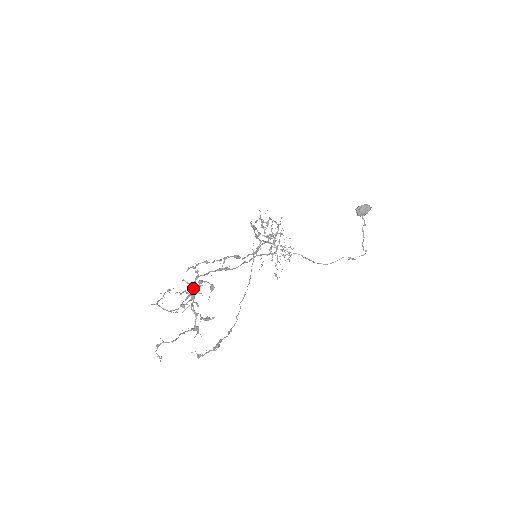
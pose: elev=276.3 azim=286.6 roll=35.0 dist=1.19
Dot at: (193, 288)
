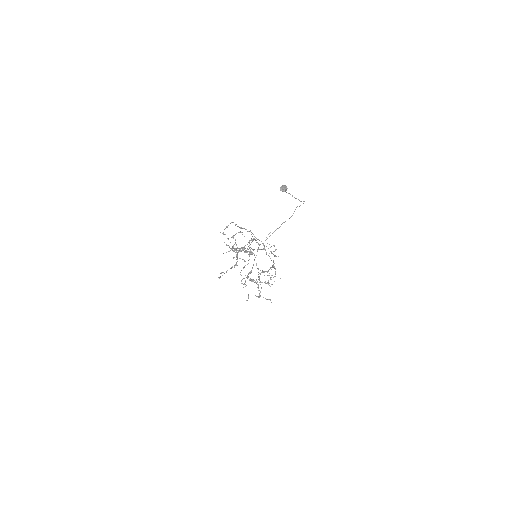
Dot at: (233, 250)
